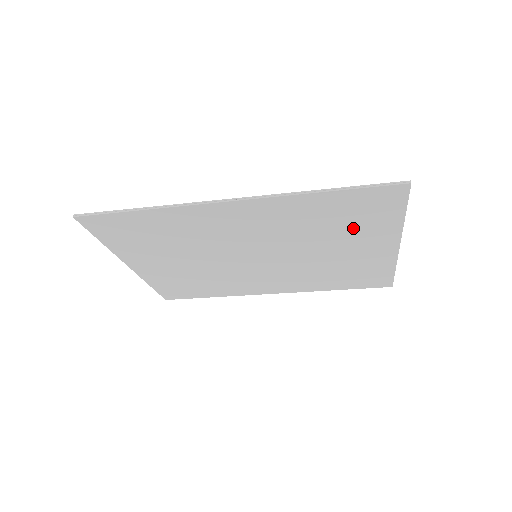
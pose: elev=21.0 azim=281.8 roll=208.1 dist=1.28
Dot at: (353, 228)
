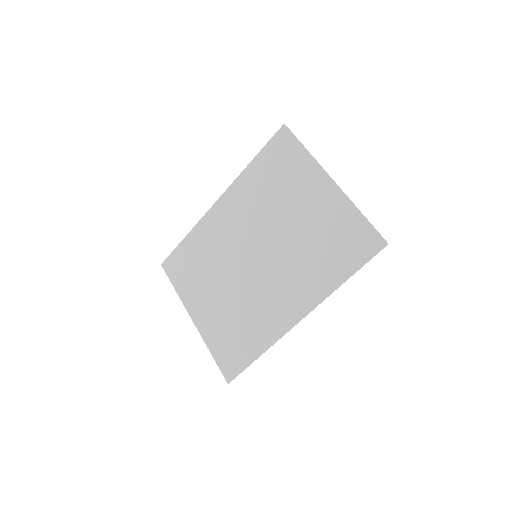
Dot at: (288, 180)
